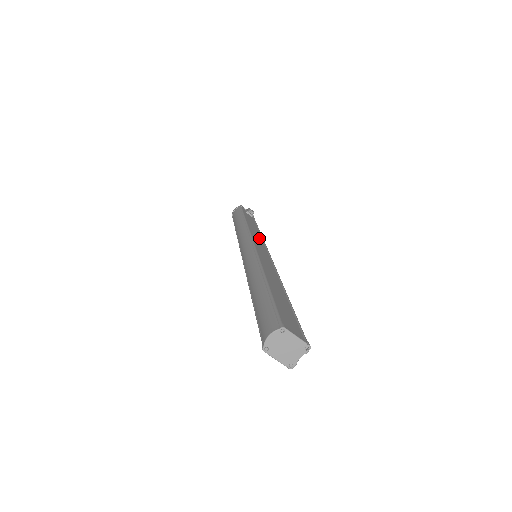
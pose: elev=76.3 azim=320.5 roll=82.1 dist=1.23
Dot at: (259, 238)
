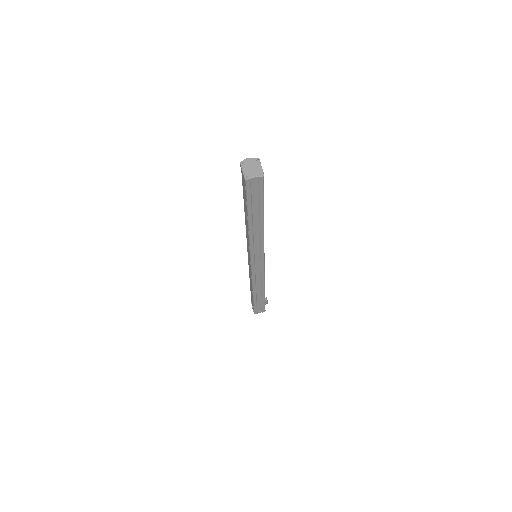
Dot at: occluded
